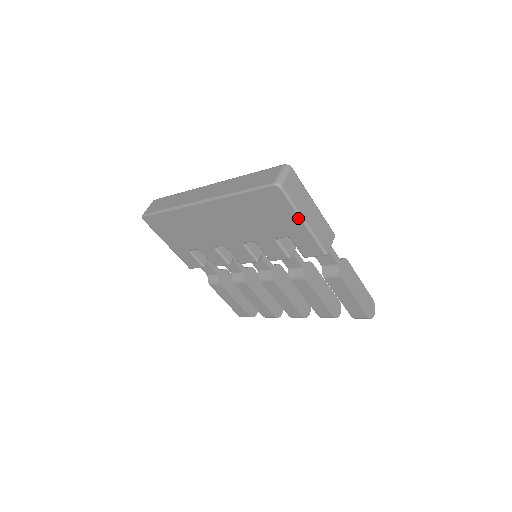
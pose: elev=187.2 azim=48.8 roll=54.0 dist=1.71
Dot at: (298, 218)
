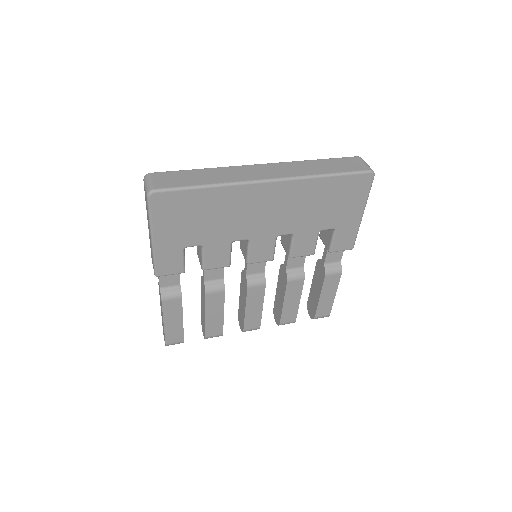
Dot at: (363, 209)
